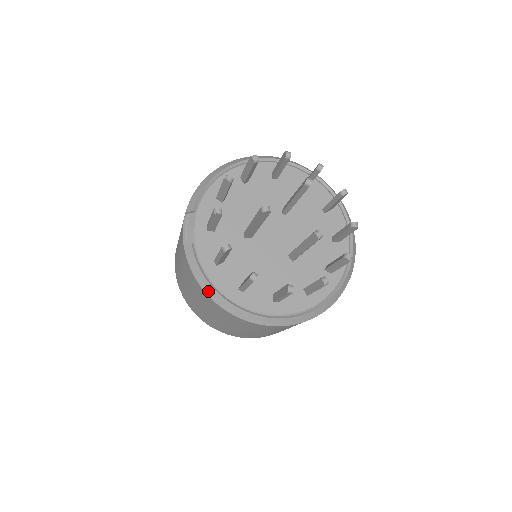
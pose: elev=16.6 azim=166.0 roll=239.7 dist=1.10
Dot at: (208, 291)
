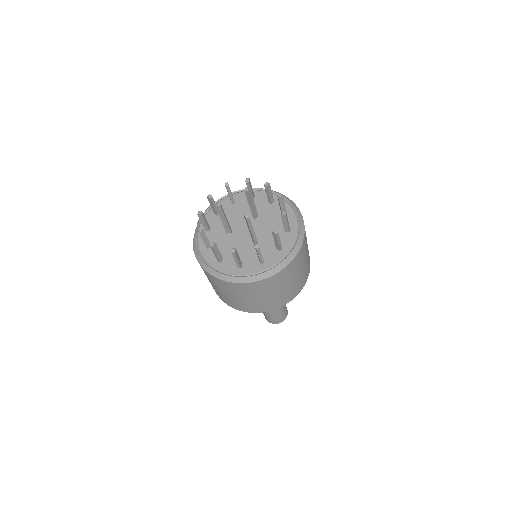
Dot at: (201, 263)
